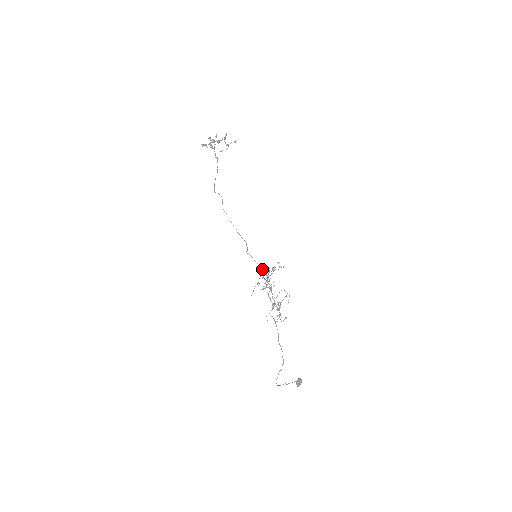
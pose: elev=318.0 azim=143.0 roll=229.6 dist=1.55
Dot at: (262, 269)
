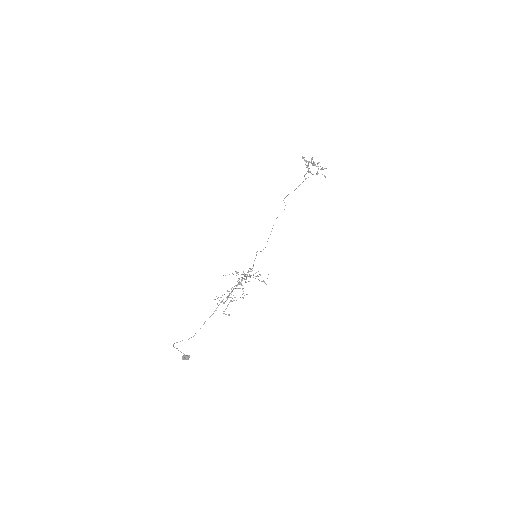
Dot at: occluded
